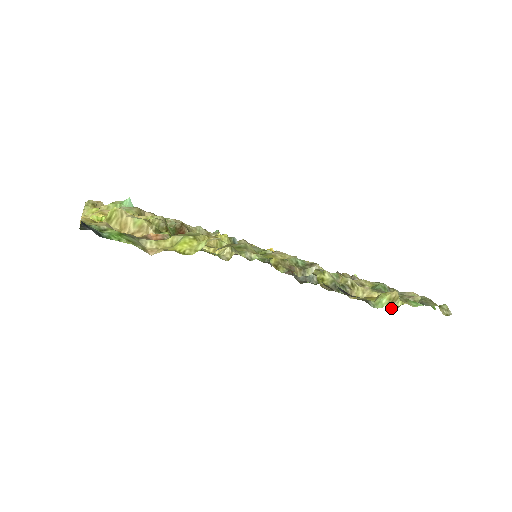
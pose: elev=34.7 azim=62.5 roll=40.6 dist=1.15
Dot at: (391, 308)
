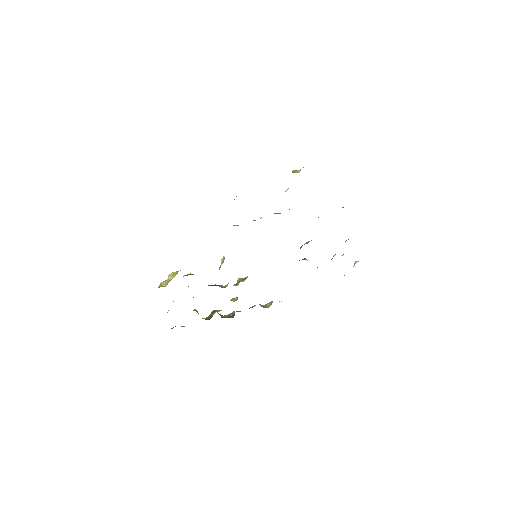
Dot at: occluded
